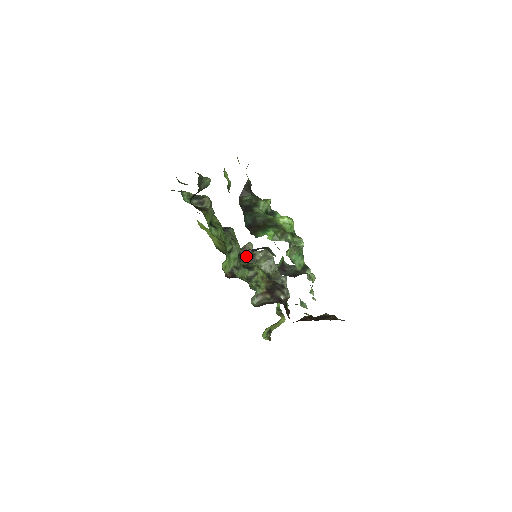
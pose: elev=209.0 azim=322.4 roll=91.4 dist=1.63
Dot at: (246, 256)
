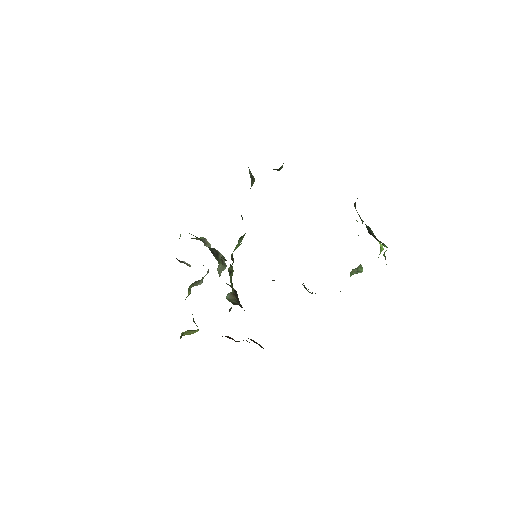
Dot at: (212, 249)
